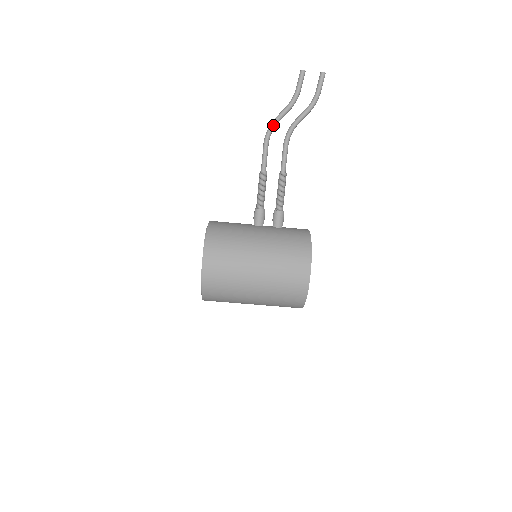
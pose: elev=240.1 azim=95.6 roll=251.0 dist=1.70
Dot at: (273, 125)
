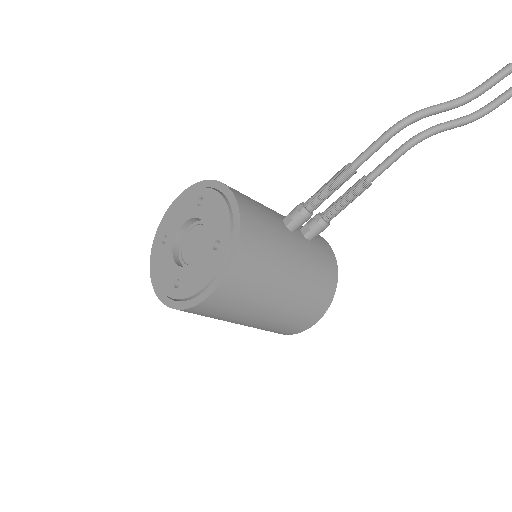
Dot at: (420, 118)
